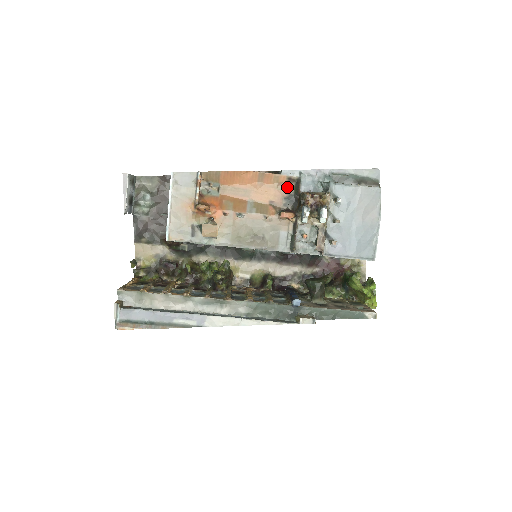
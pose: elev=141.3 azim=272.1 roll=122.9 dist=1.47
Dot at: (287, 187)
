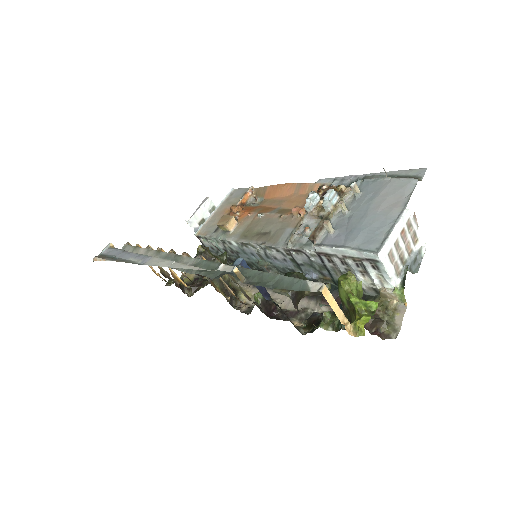
Dot at: occluded
